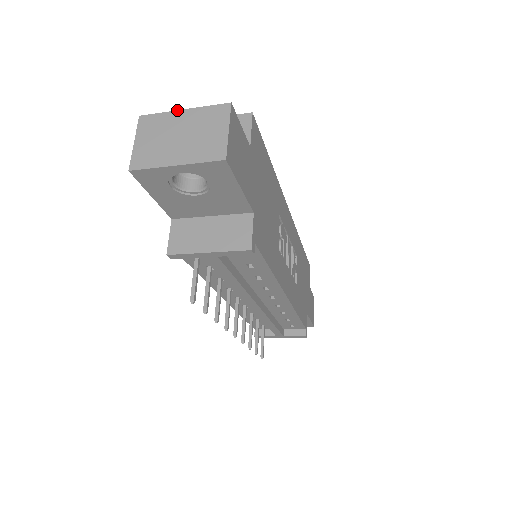
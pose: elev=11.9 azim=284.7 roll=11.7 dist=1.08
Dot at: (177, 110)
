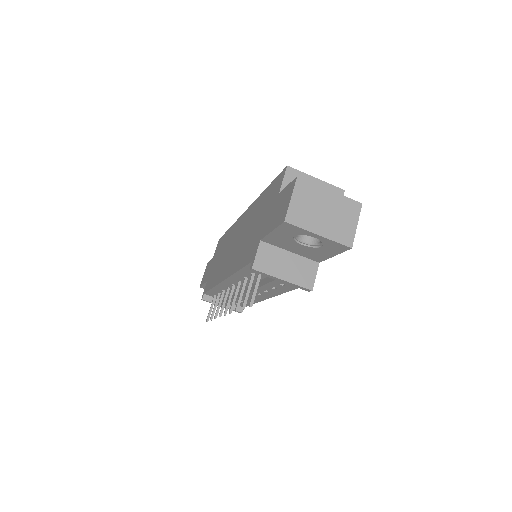
Dot at: (326, 188)
